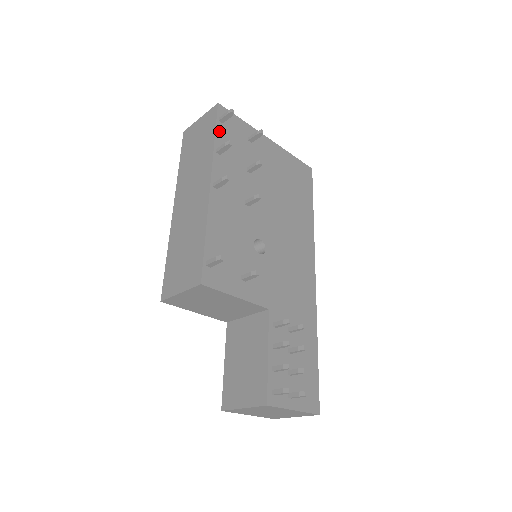
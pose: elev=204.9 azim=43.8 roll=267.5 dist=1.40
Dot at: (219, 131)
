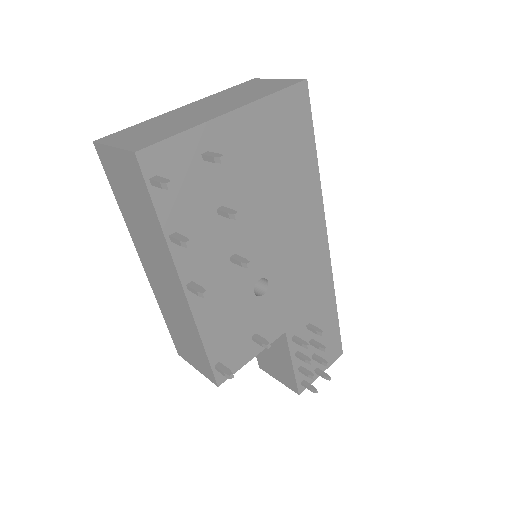
Dot at: (159, 202)
